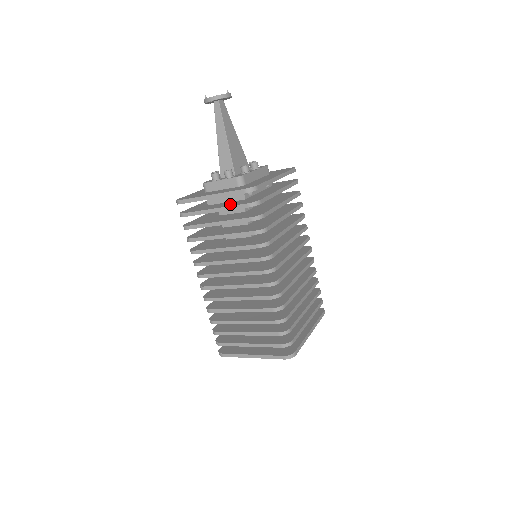
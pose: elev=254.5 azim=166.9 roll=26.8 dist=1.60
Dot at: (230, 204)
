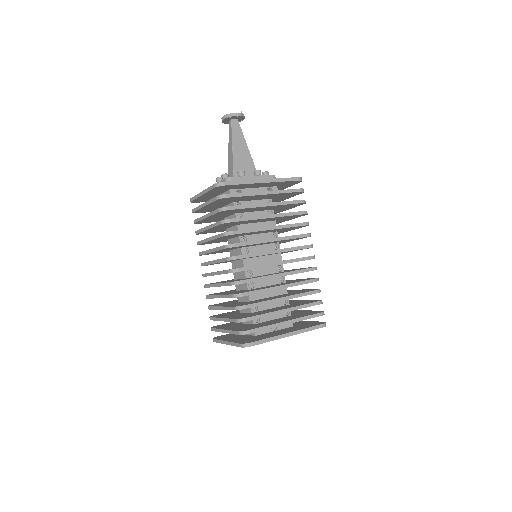
Dot at: occluded
